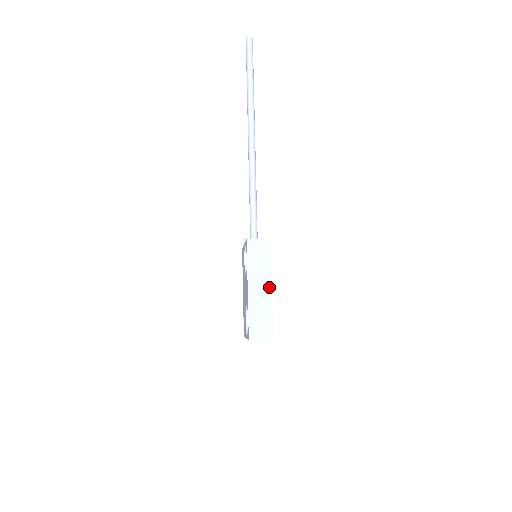
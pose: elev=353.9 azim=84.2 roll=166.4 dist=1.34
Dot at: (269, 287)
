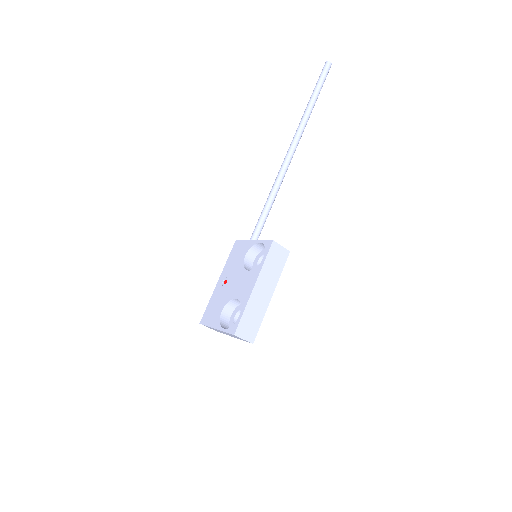
Dot at: (270, 294)
